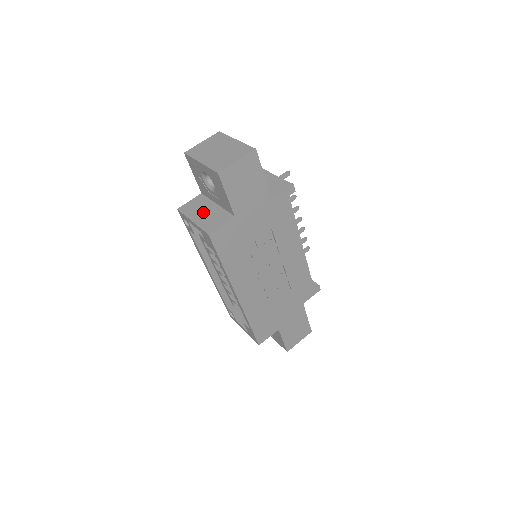
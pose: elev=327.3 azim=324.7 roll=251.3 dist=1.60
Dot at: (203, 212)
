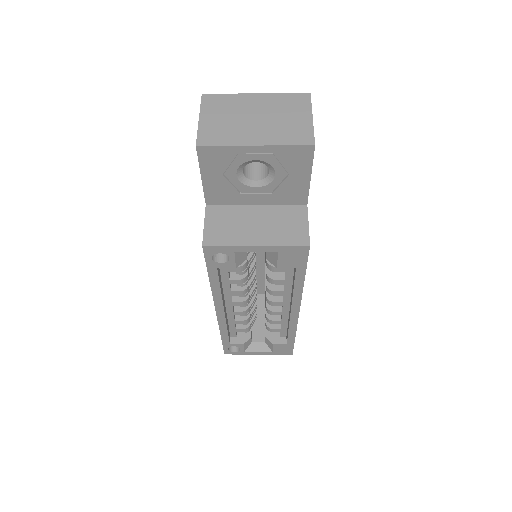
Dot at: (253, 225)
